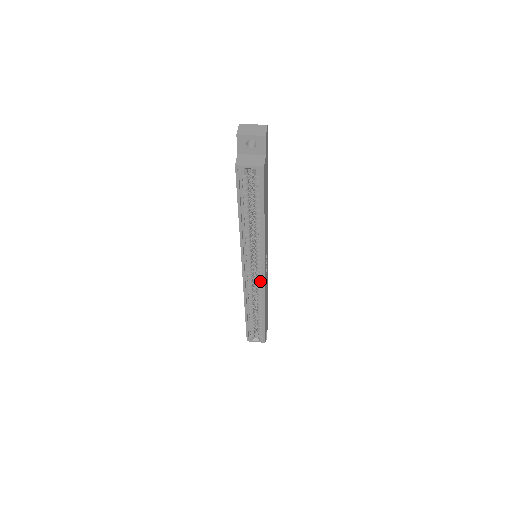
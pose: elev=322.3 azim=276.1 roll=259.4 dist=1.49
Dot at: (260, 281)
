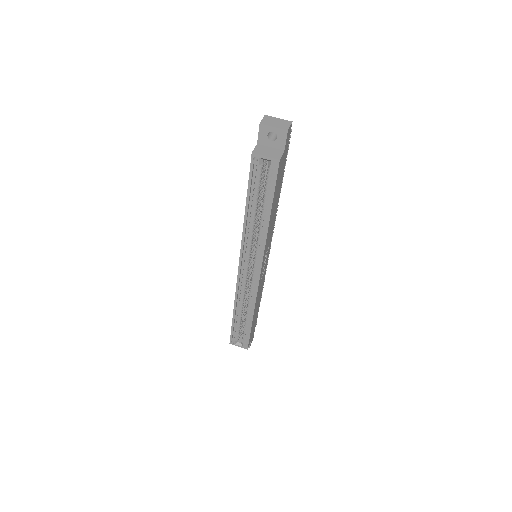
Dot at: (254, 282)
